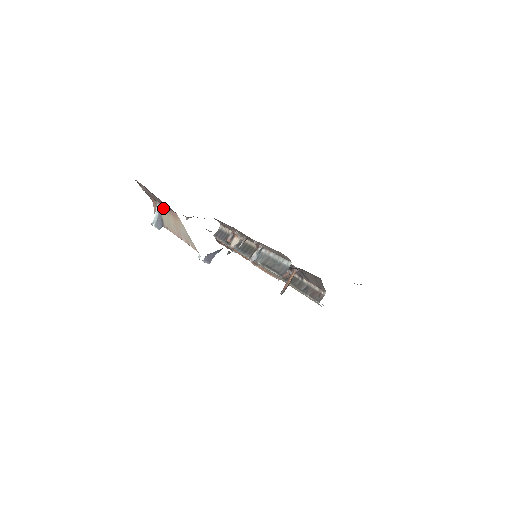
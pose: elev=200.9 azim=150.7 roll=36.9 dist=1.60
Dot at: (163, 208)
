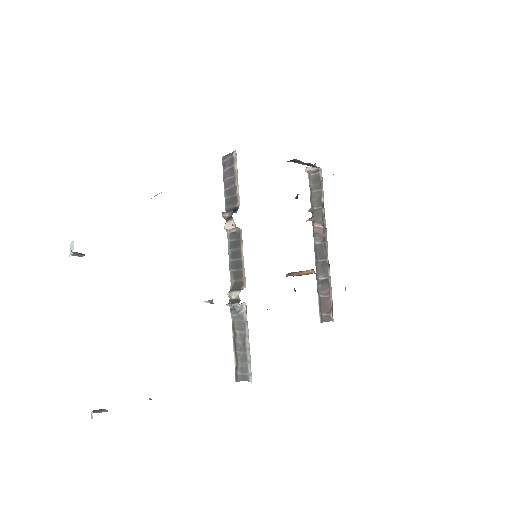
Dot at: occluded
